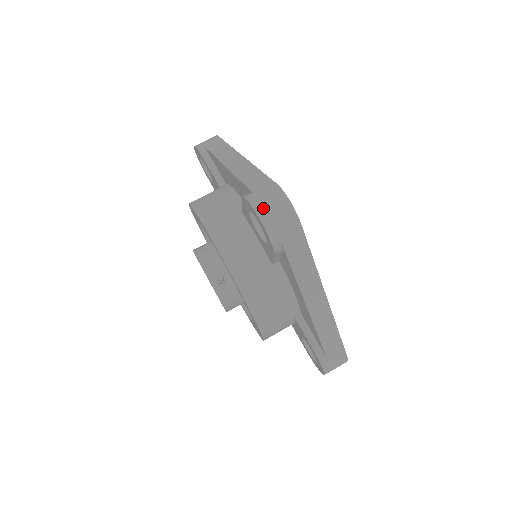
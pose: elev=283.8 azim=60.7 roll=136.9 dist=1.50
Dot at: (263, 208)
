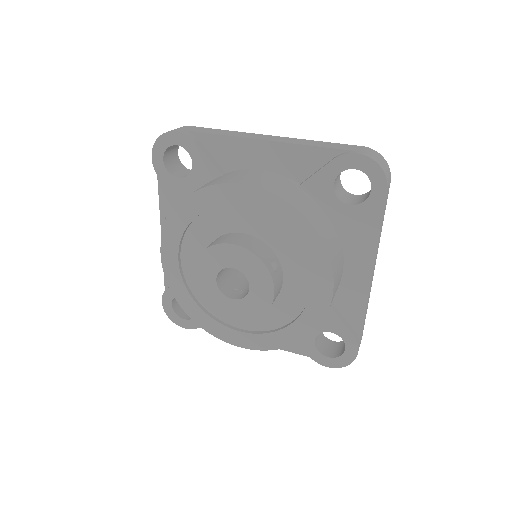
Dot at: (378, 160)
